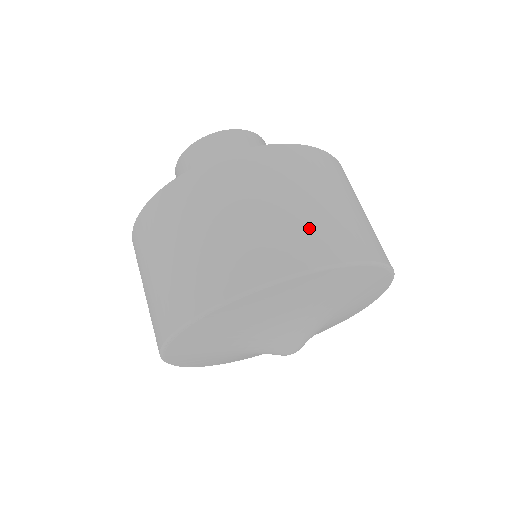
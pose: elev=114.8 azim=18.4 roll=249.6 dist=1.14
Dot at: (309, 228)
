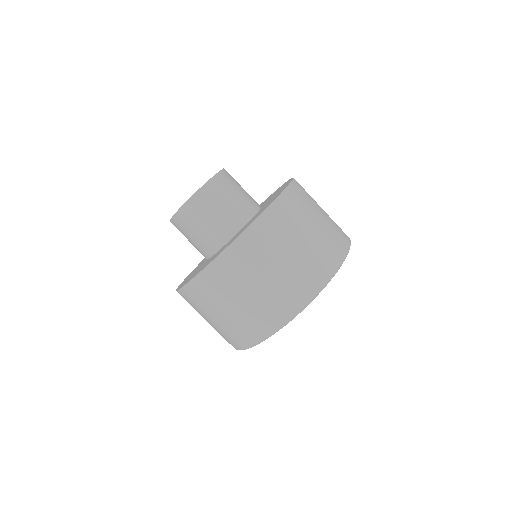
Dot at: (321, 249)
